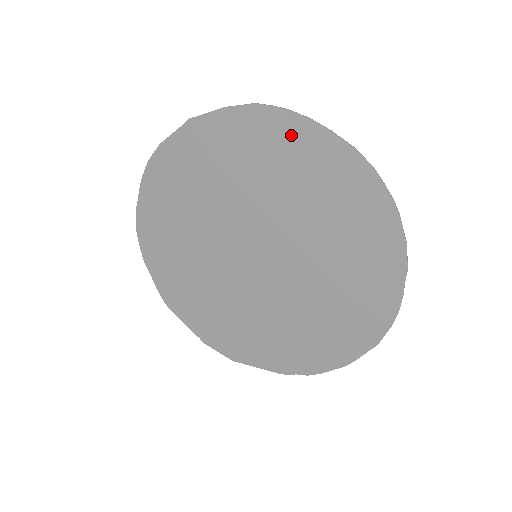
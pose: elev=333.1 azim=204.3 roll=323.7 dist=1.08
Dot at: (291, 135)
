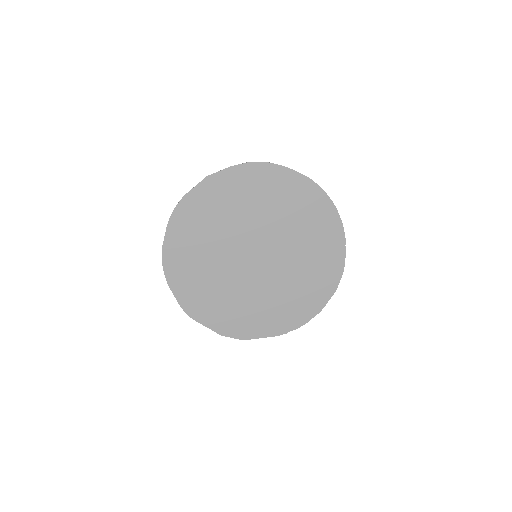
Dot at: (273, 176)
